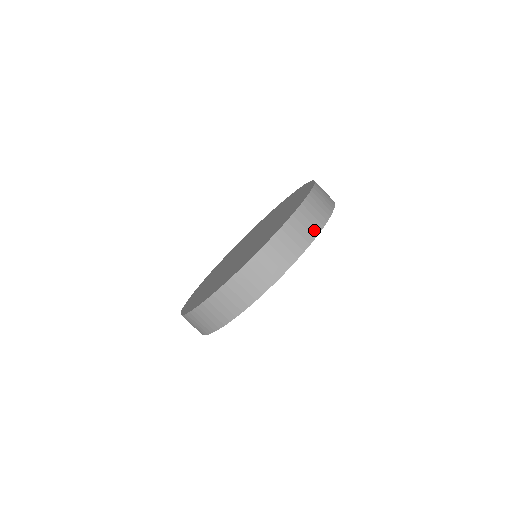
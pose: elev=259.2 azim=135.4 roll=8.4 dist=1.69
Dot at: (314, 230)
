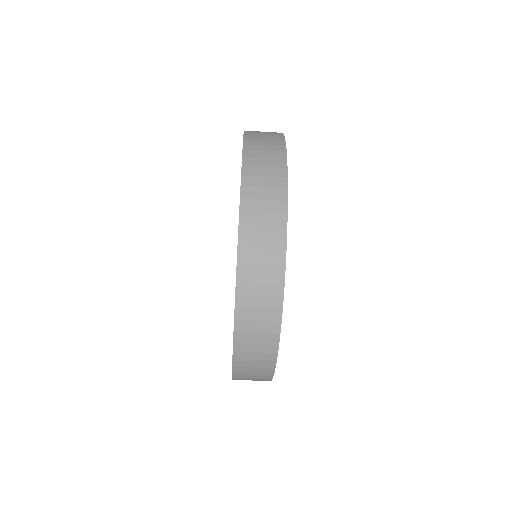
Dot at: (279, 205)
